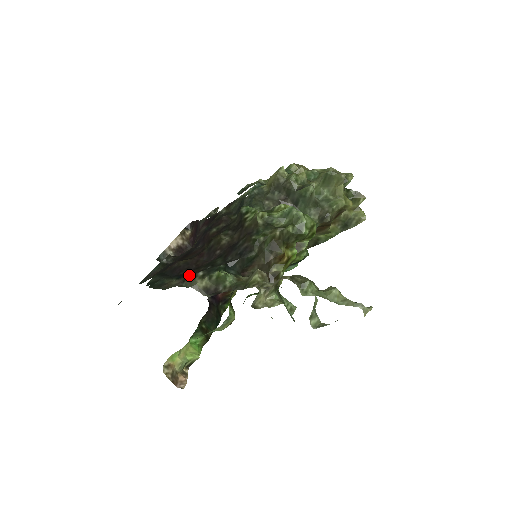
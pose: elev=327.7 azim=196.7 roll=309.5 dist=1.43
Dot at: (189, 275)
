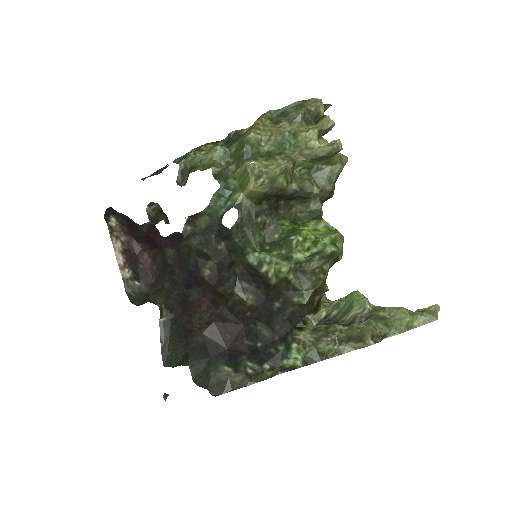
Dot at: (252, 370)
